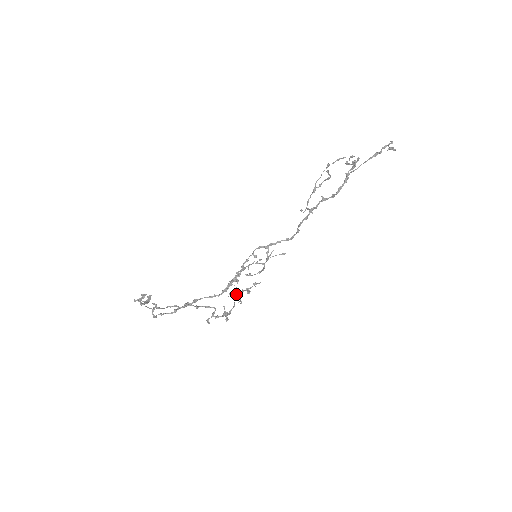
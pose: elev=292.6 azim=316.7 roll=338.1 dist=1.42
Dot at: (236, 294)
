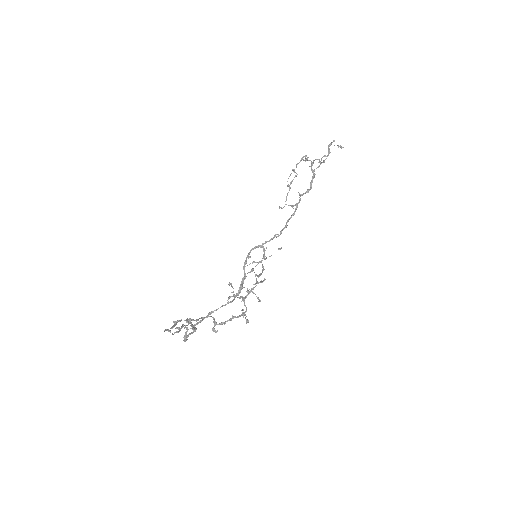
Dot at: (240, 296)
